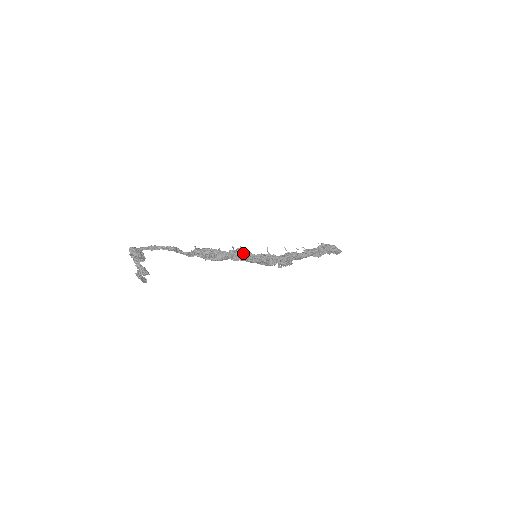
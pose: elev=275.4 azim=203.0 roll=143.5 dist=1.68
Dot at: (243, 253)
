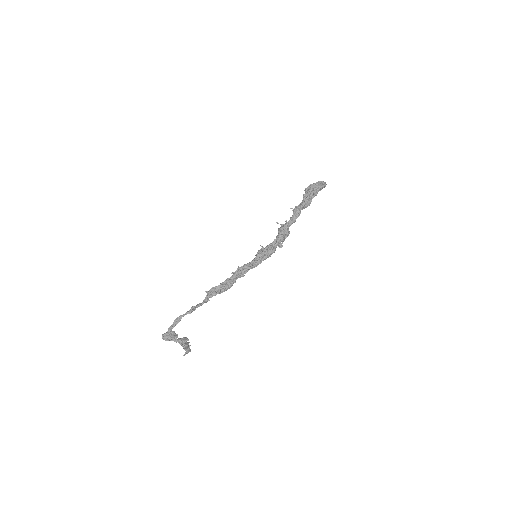
Dot at: (244, 269)
